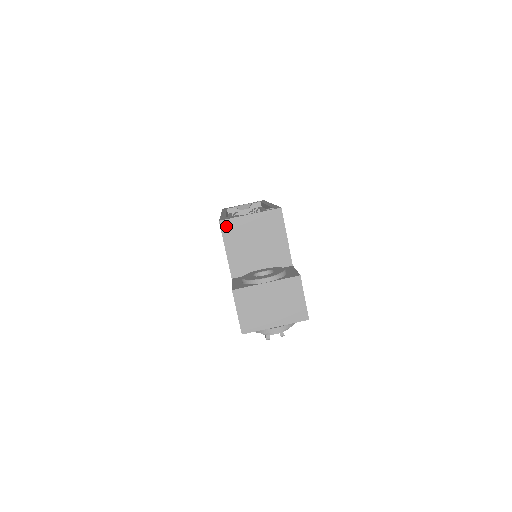
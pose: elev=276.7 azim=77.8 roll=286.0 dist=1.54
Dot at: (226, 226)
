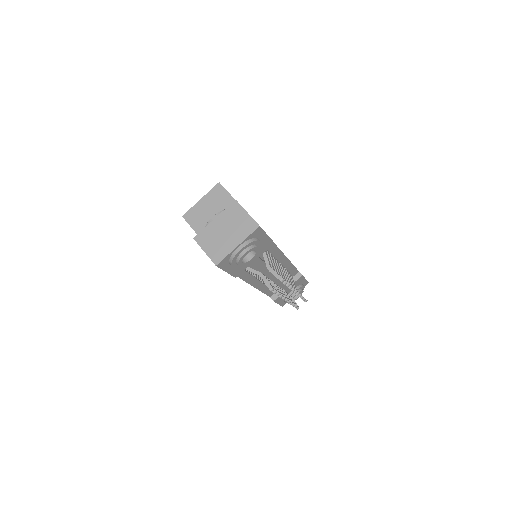
Dot at: (188, 217)
